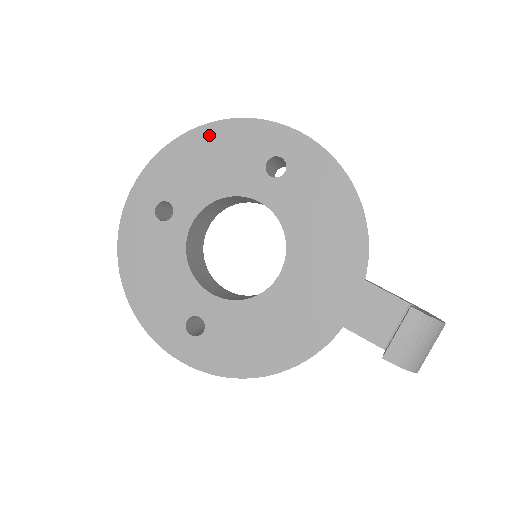
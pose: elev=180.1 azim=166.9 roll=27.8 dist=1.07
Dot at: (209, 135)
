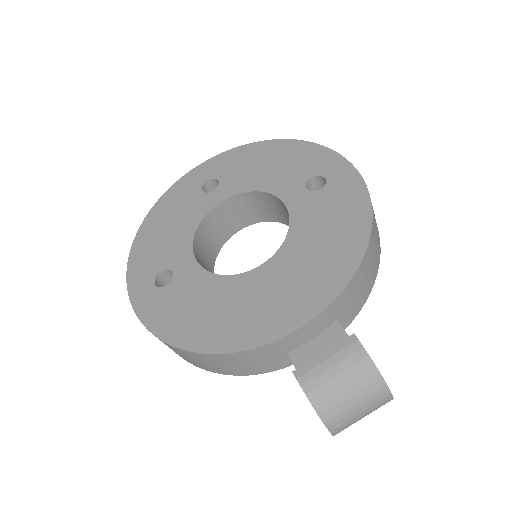
Dot at: (281, 147)
